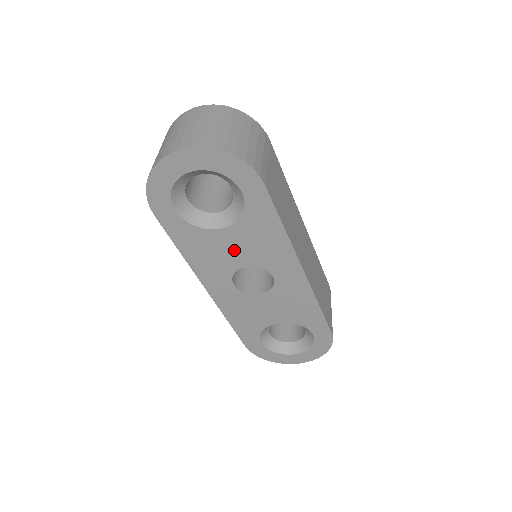
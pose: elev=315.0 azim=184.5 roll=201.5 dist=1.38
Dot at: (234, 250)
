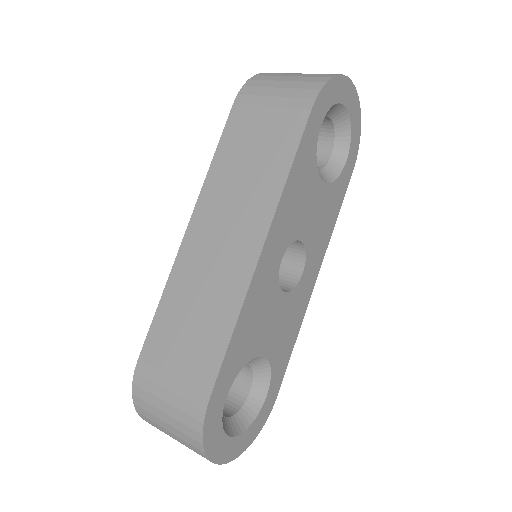
Dot at: (310, 212)
